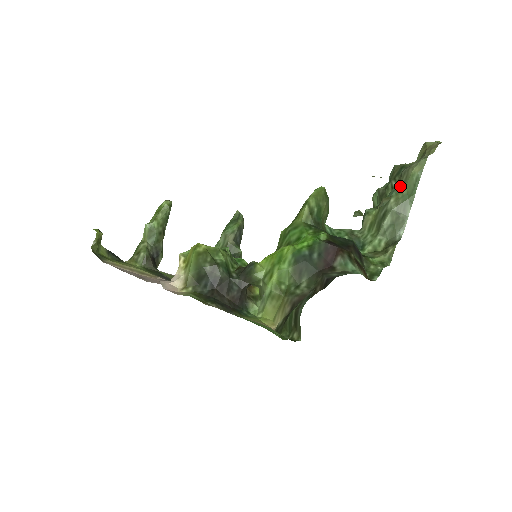
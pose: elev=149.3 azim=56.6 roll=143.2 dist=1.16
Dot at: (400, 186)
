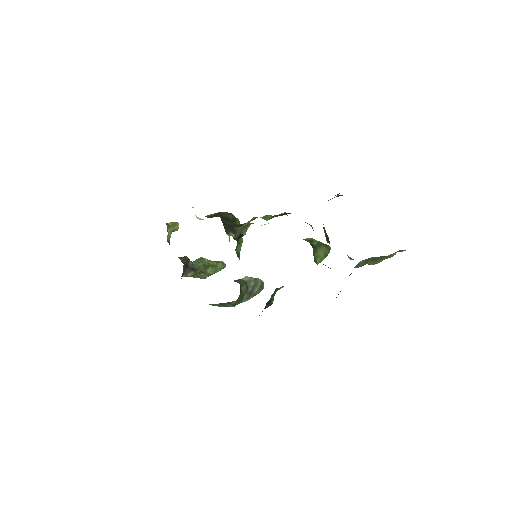
Dot at: occluded
